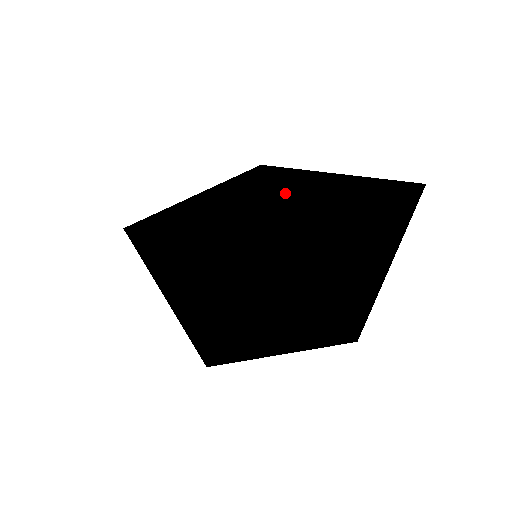
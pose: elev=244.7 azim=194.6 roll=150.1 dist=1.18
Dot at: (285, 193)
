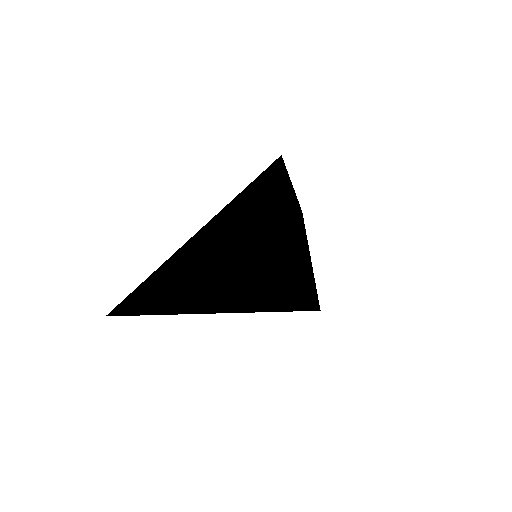
Dot at: (287, 177)
